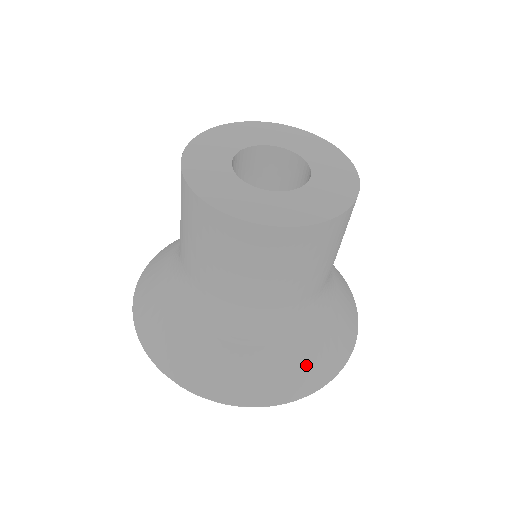
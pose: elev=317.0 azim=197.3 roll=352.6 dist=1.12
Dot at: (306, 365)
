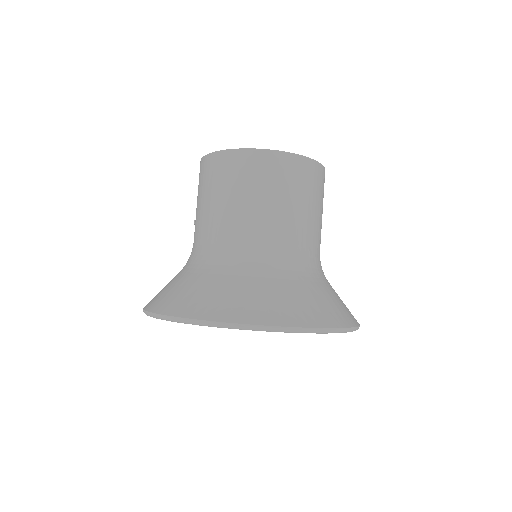
Dot at: (331, 304)
